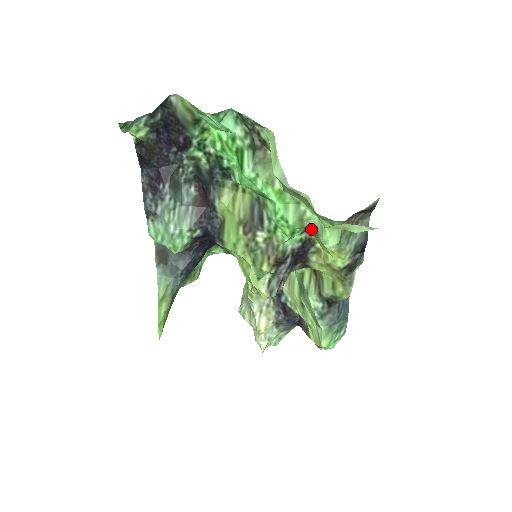
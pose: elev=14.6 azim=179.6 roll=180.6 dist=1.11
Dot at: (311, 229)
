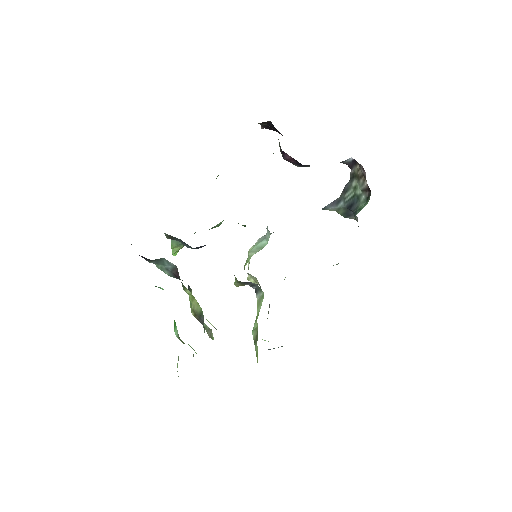
Dot at: occluded
